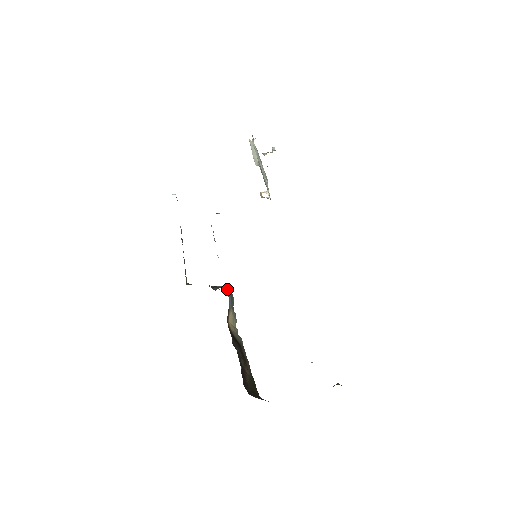
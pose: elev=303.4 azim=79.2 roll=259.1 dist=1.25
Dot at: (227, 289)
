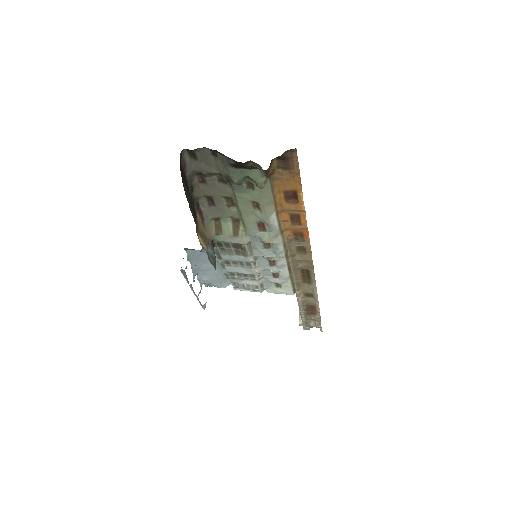
Dot at: (214, 253)
